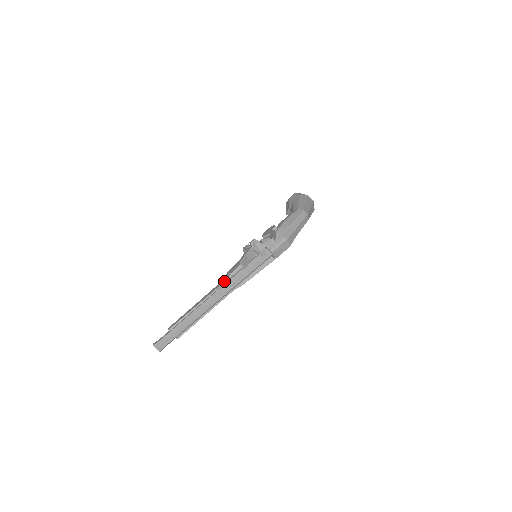
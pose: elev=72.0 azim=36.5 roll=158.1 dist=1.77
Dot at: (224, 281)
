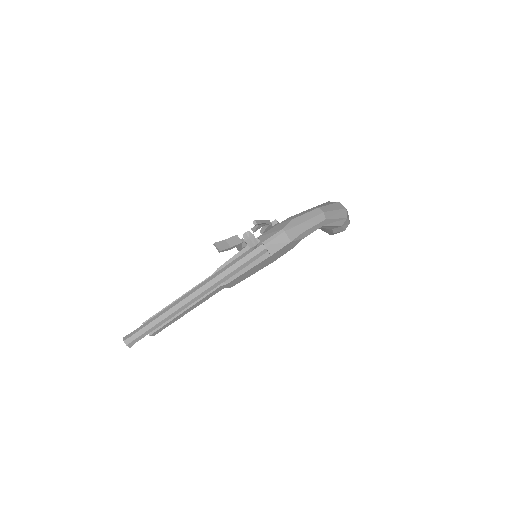
Dot at: (209, 276)
